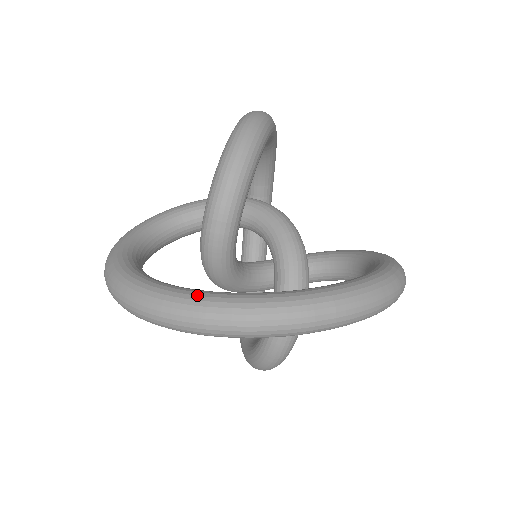
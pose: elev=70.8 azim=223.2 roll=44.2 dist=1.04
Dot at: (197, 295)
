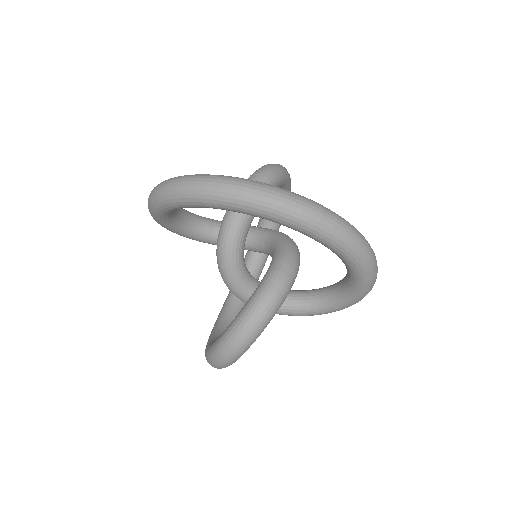
Dot at: occluded
